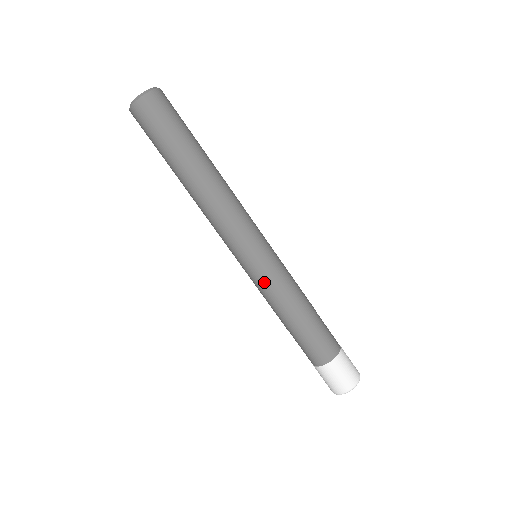
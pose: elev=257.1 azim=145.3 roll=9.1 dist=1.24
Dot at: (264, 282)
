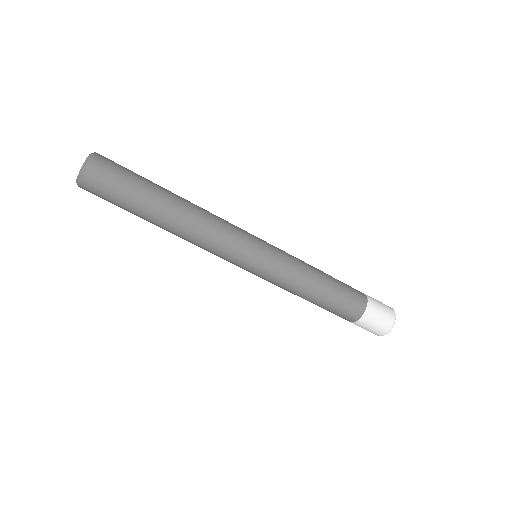
Dot at: (271, 280)
